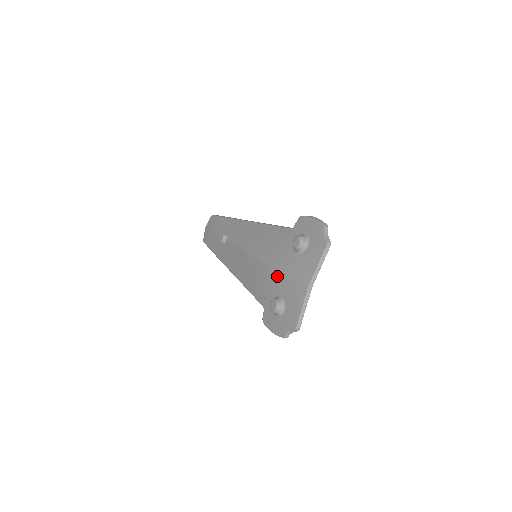
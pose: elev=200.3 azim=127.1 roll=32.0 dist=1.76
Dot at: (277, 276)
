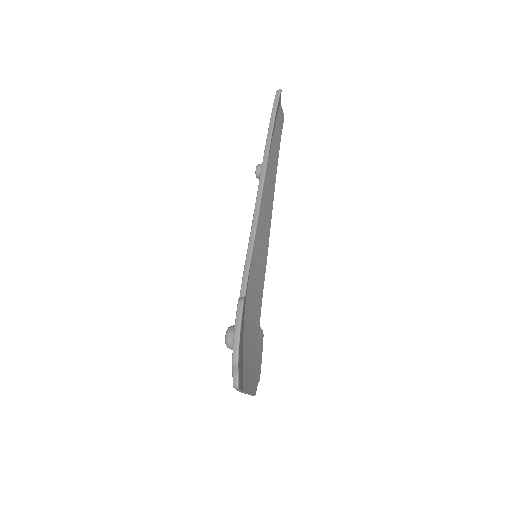
Dot at: occluded
